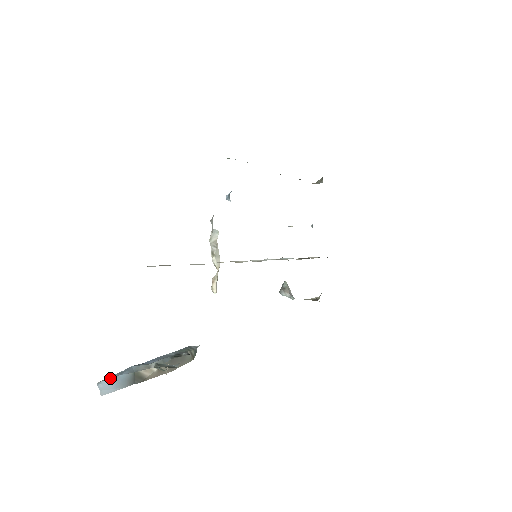
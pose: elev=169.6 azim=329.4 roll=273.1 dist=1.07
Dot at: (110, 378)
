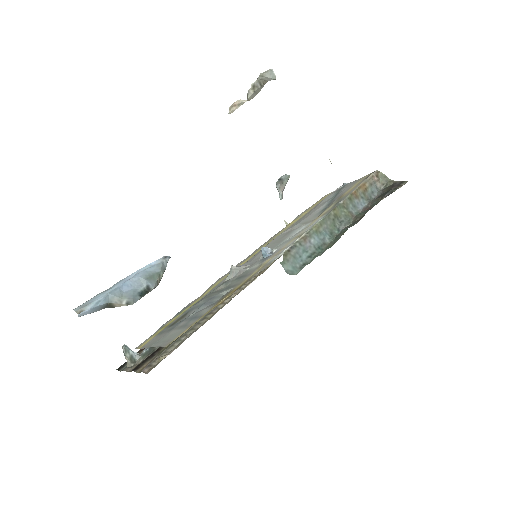
Dot at: (89, 309)
